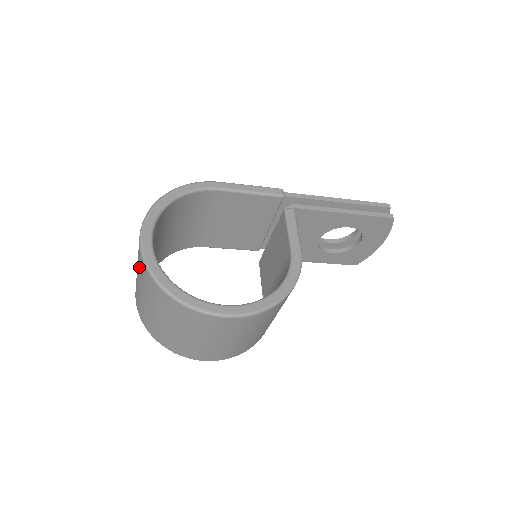
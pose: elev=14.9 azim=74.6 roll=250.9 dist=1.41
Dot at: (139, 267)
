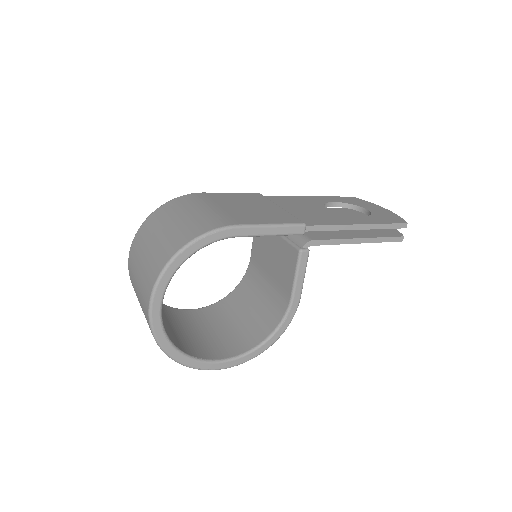
Dot at: (144, 313)
